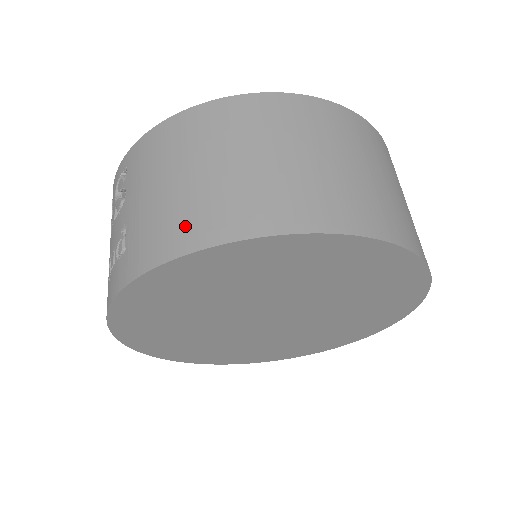
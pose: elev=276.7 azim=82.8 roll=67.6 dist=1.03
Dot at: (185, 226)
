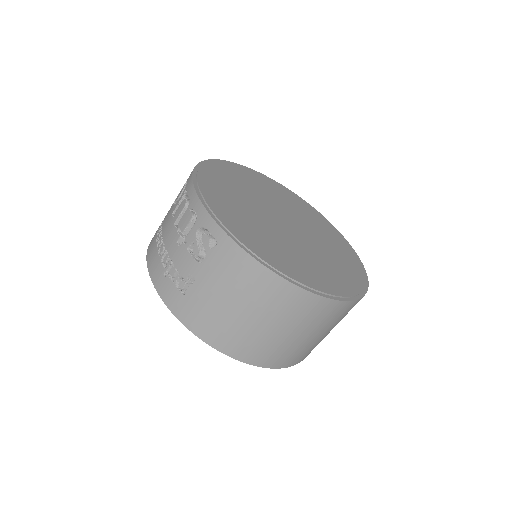
Dot at: (219, 334)
